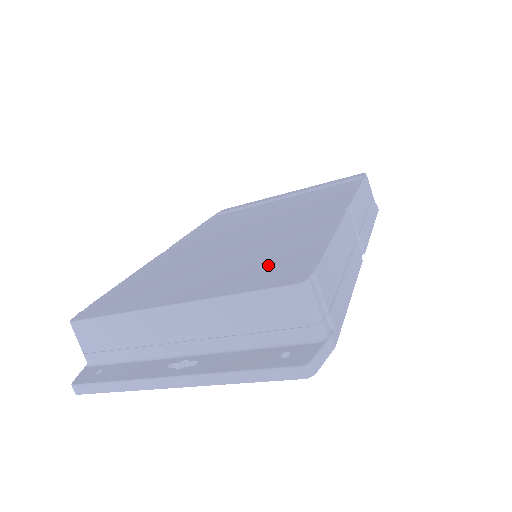
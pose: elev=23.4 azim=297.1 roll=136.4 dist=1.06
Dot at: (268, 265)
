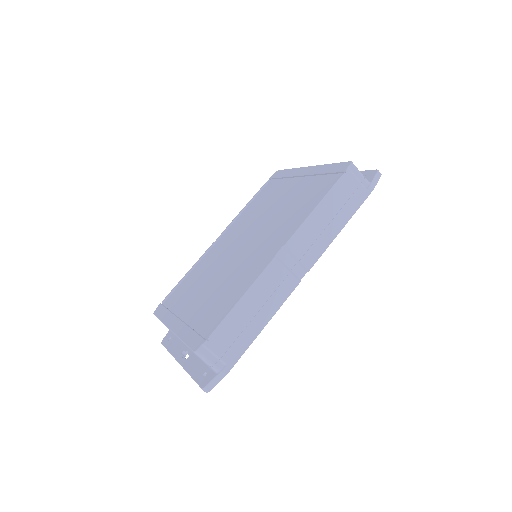
Dot at: (211, 311)
